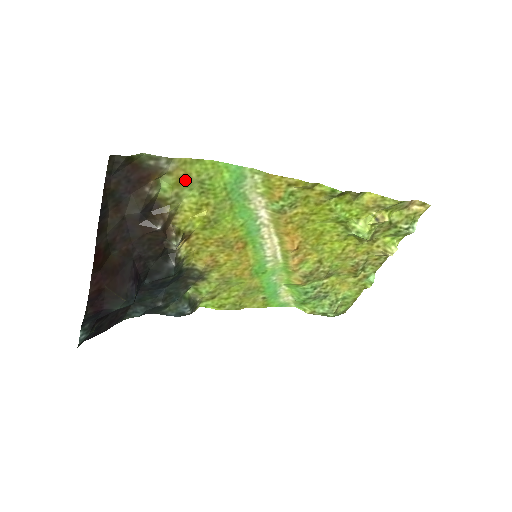
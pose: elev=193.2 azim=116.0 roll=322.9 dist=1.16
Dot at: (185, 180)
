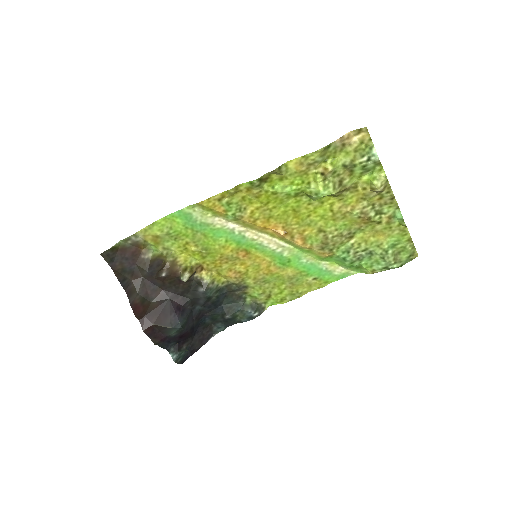
Dot at: (158, 239)
